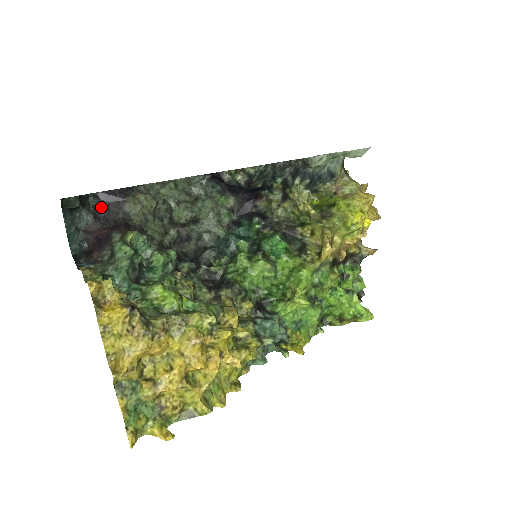
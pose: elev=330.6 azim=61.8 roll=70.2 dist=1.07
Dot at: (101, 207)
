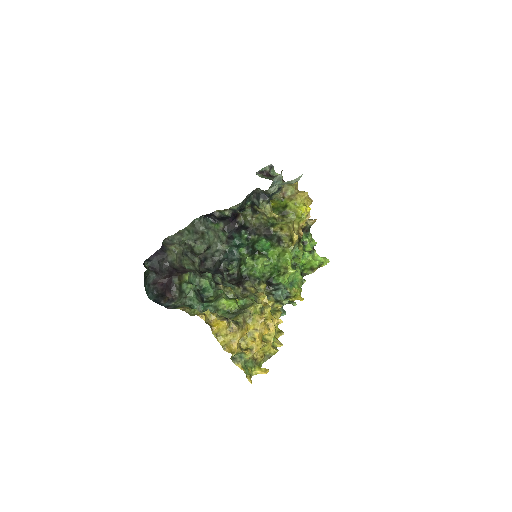
Dot at: (155, 265)
